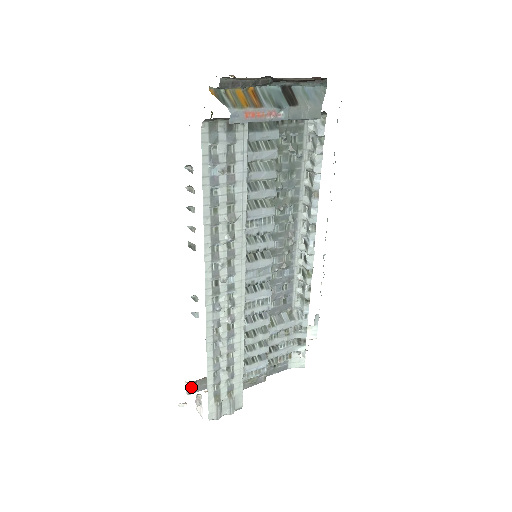
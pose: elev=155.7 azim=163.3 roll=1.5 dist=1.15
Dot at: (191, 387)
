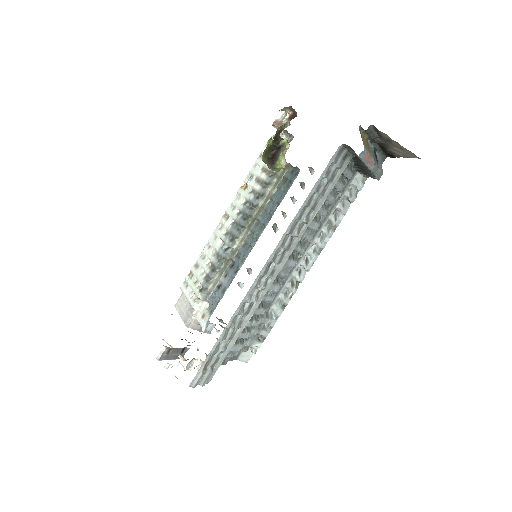
Dot at: (165, 353)
